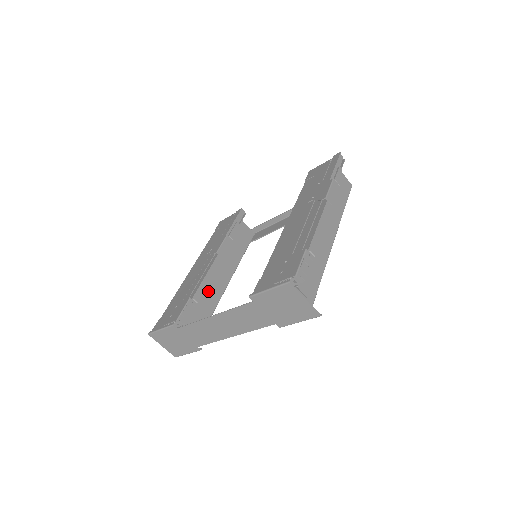
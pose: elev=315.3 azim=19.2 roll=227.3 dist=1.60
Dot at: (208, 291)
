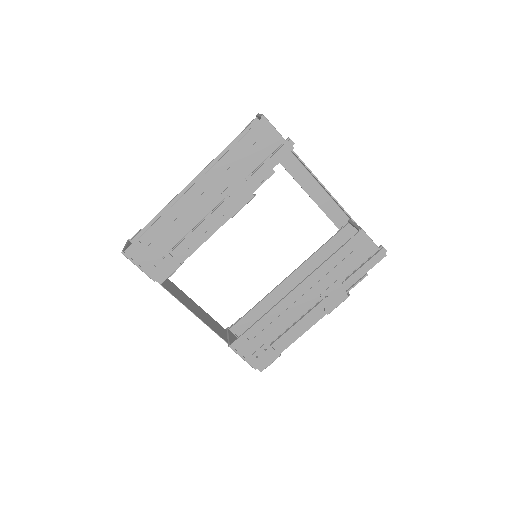
Dot at: occluded
